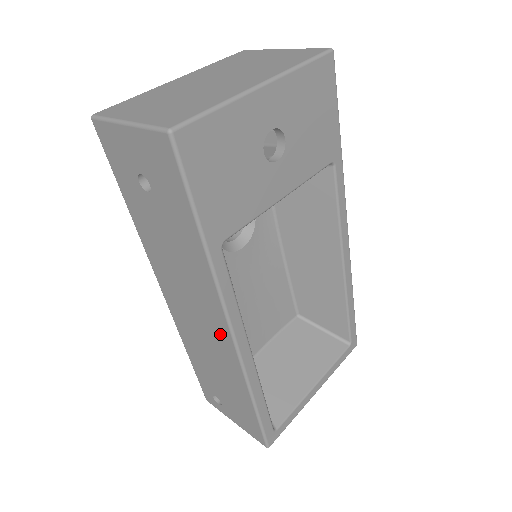
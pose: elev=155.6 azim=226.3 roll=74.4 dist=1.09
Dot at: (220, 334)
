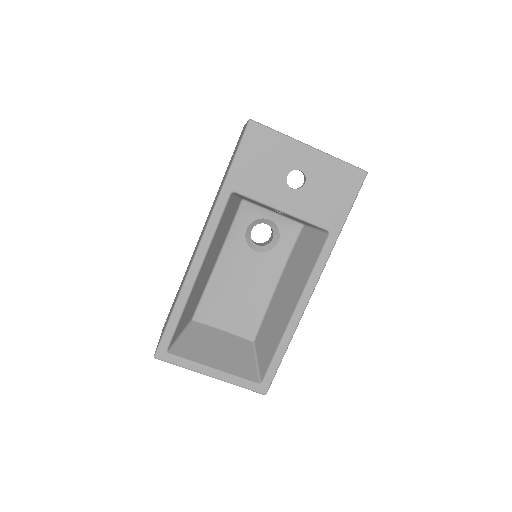
Dot at: occluded
